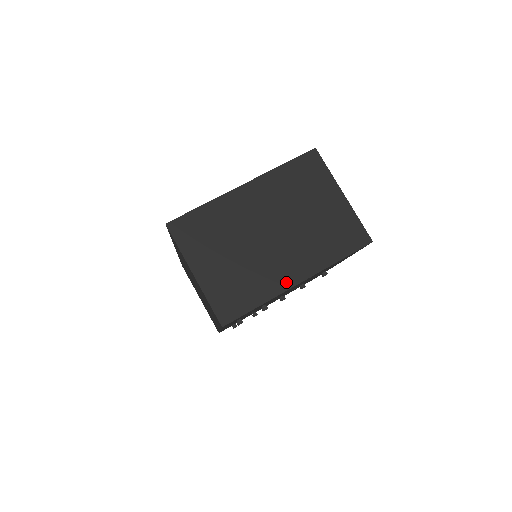
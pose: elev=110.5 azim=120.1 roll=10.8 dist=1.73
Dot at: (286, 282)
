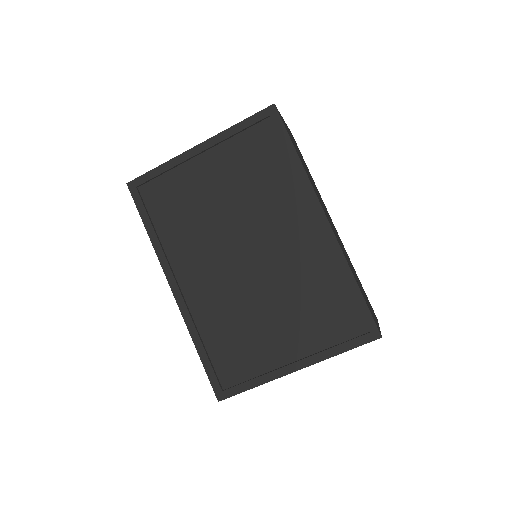
Dot at: occluded
